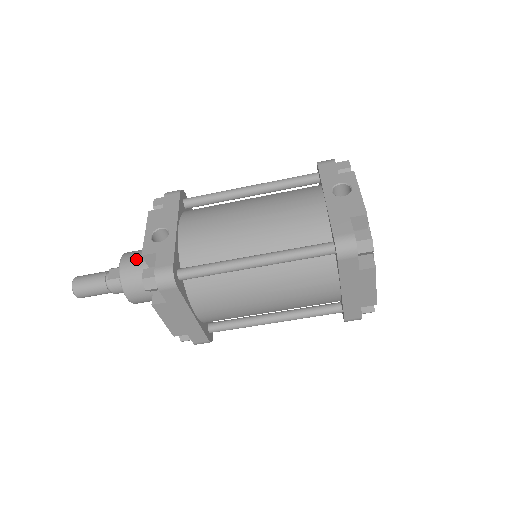
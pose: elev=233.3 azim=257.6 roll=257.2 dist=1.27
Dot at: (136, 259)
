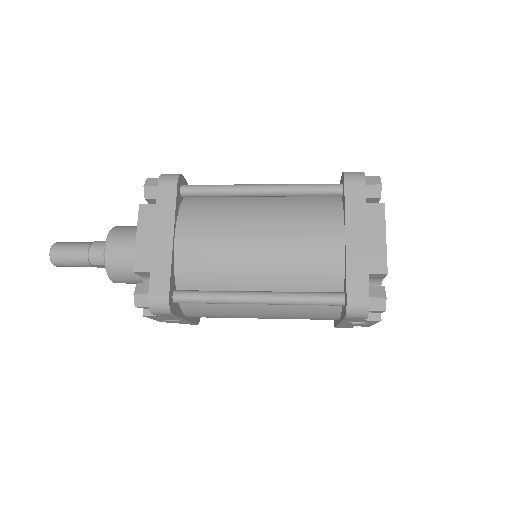
Dot at: occluded
